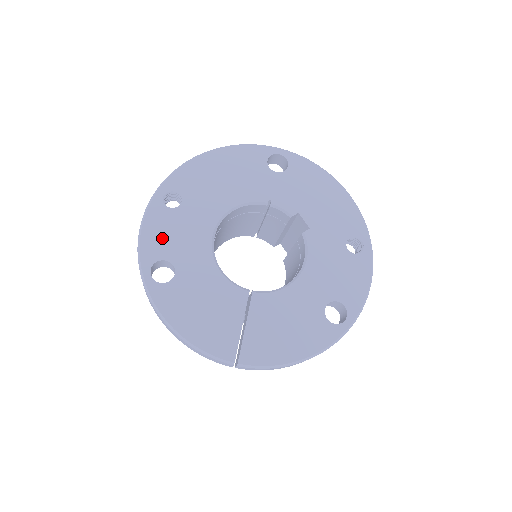
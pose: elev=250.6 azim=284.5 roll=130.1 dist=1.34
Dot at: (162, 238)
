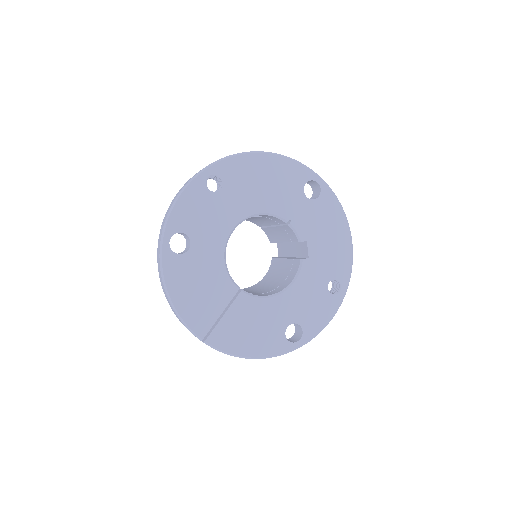
Dot at: (192, 214)
